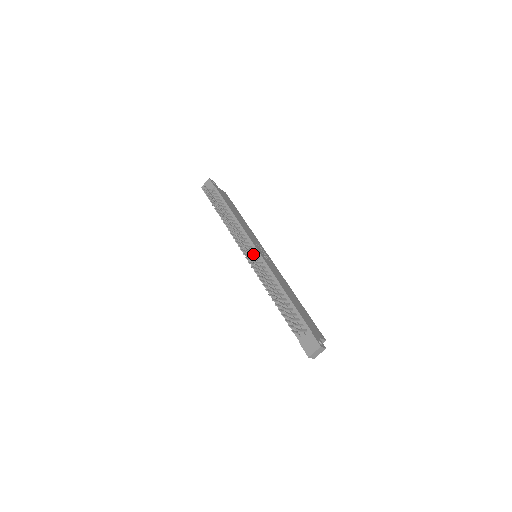
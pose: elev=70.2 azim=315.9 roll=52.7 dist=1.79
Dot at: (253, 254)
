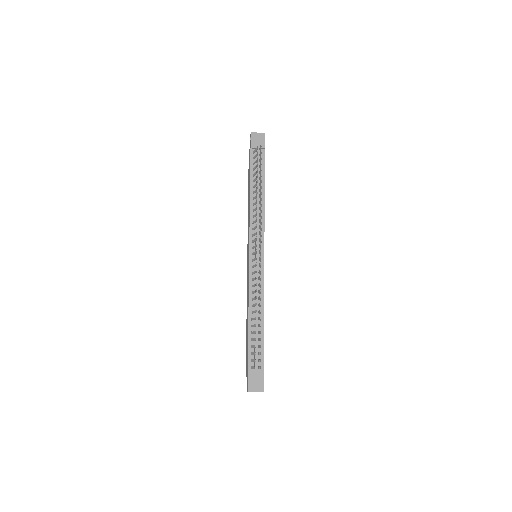
Dot at: (260, 259)
